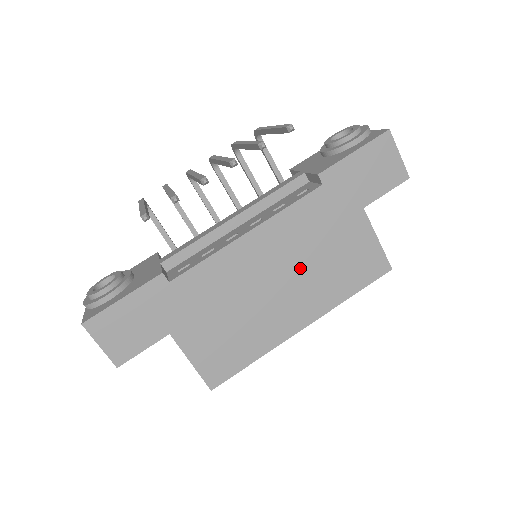
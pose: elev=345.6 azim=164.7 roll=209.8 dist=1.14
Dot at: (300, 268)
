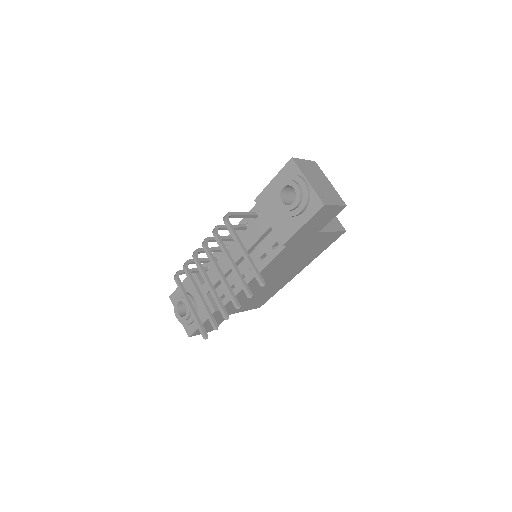
Dot at: (288, 266)
